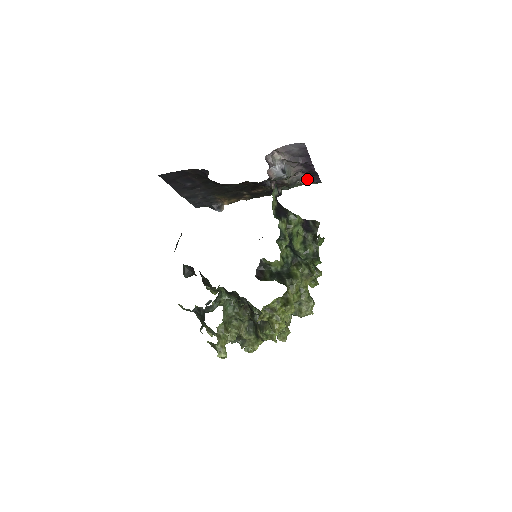
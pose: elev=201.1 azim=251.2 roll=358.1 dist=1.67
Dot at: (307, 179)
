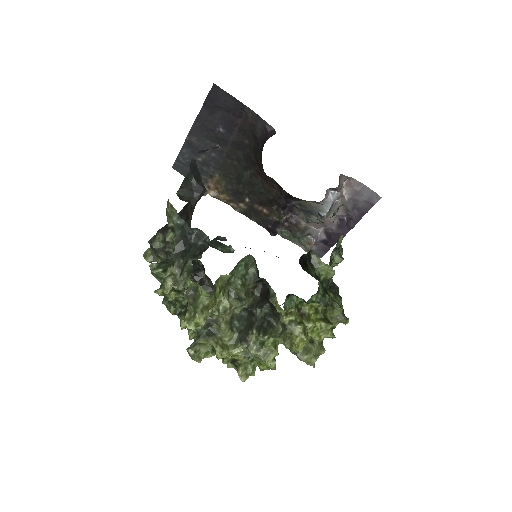
Dot at: (316, 242)
